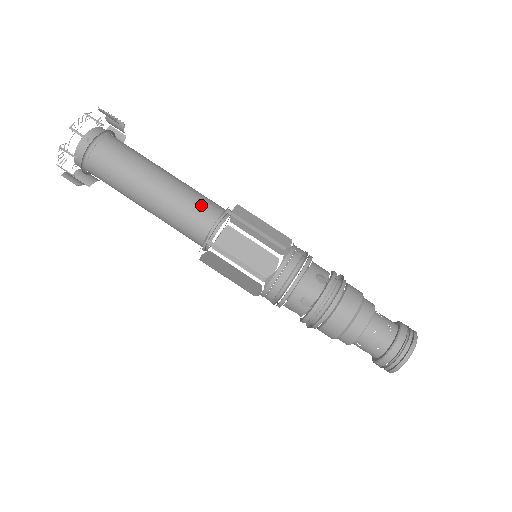
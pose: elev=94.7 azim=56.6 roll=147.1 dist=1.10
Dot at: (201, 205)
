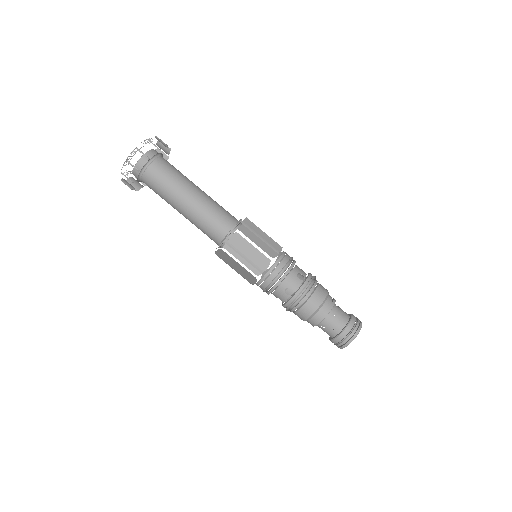
Dot at: (212, 227)
